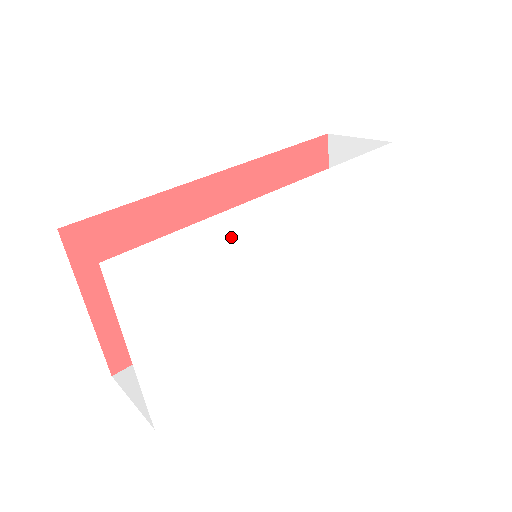
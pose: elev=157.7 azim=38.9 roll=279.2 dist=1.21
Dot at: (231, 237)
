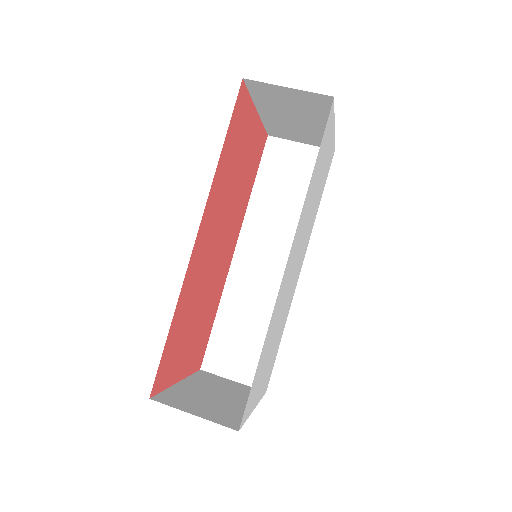
Dot at: (274, 317)
